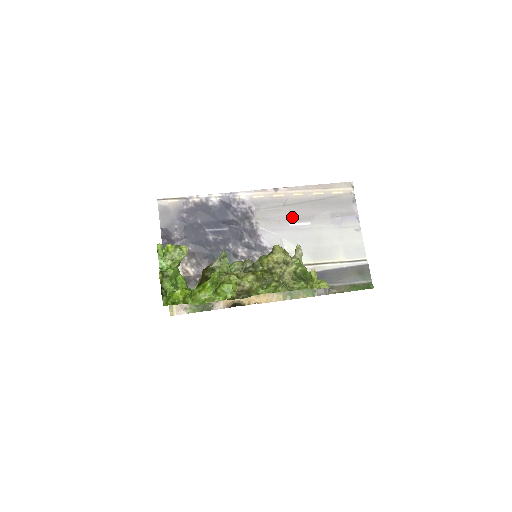
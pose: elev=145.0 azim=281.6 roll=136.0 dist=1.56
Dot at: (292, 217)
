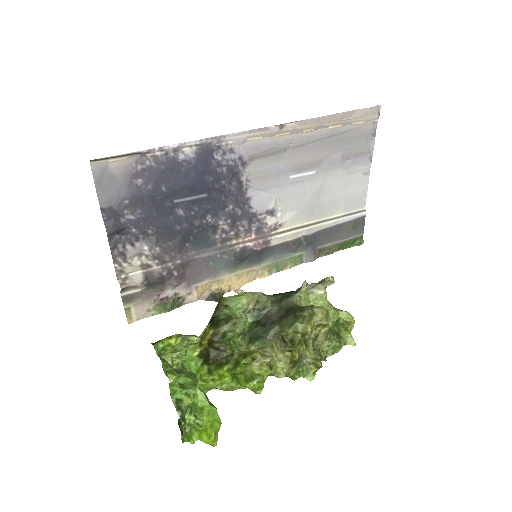
Dot at: (295, 166)
